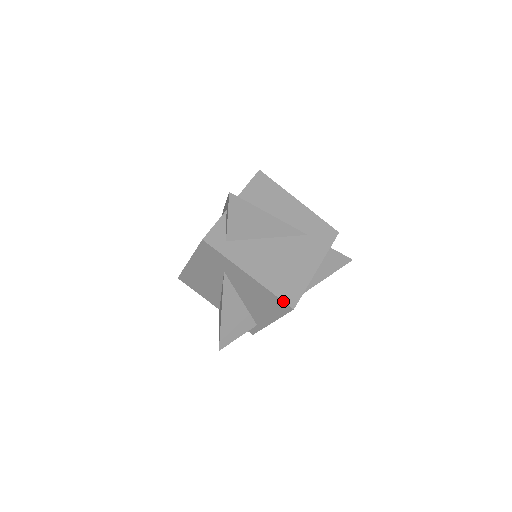
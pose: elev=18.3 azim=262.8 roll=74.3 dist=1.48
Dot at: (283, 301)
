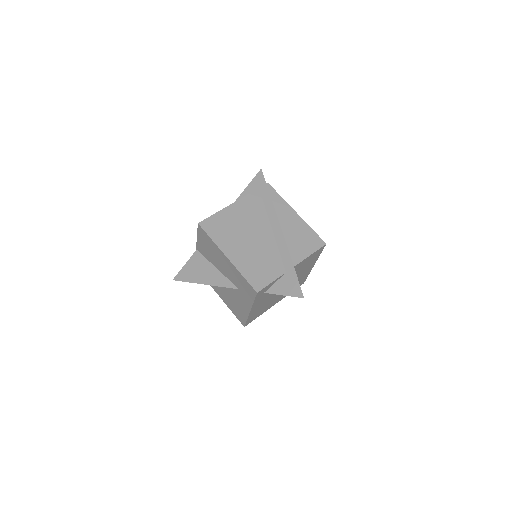
Dot at: occluded
